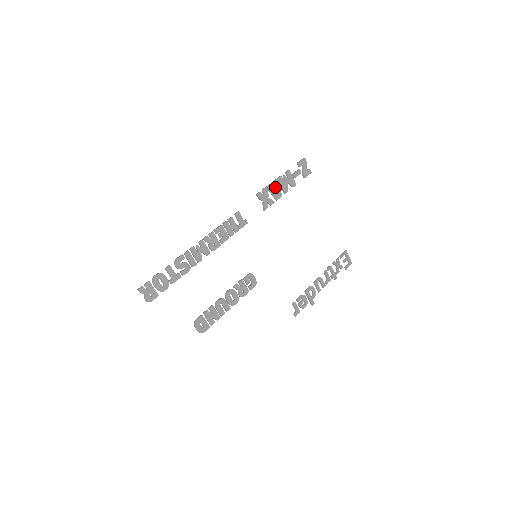
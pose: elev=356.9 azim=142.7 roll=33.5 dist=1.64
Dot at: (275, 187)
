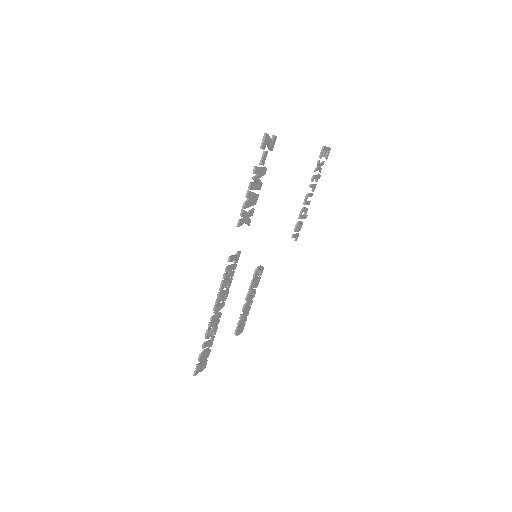
Dot at: (250, 199)
